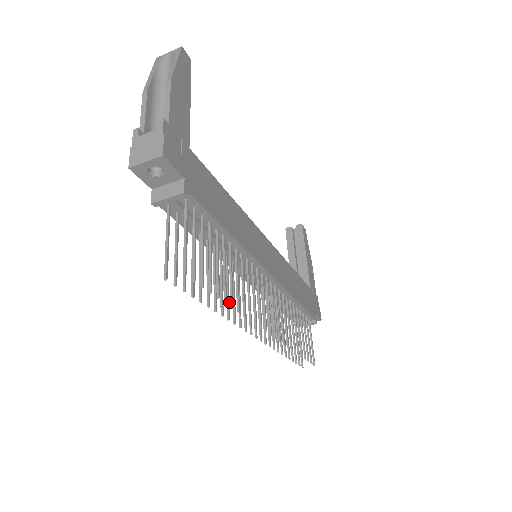
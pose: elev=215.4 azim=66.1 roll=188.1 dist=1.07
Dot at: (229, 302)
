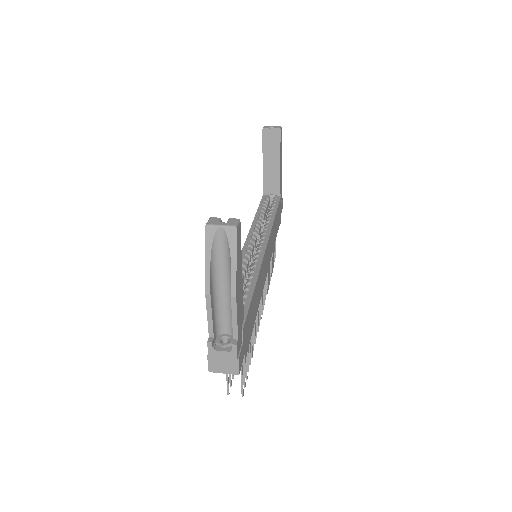
Dot at: occluded
